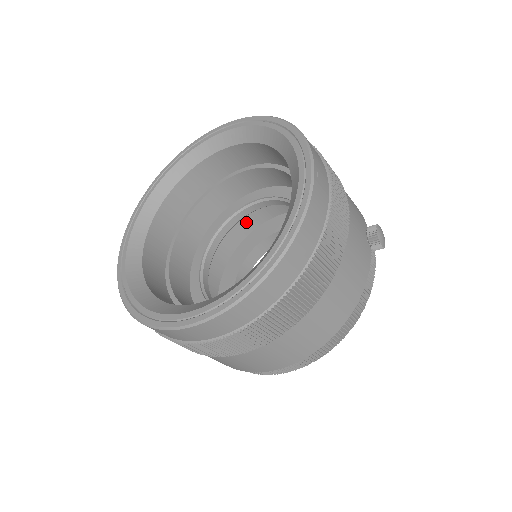
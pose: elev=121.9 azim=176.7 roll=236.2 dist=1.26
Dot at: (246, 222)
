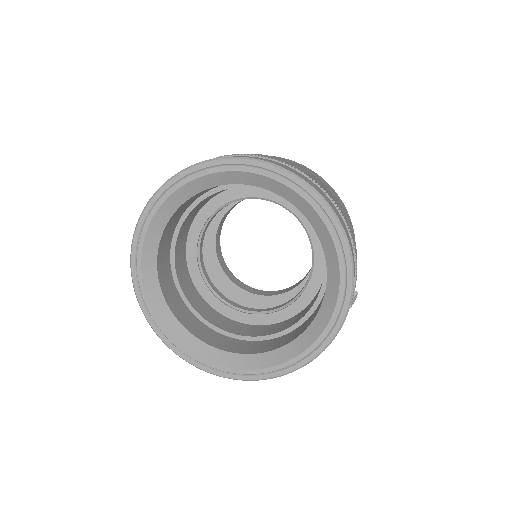
Dot at: occluded
